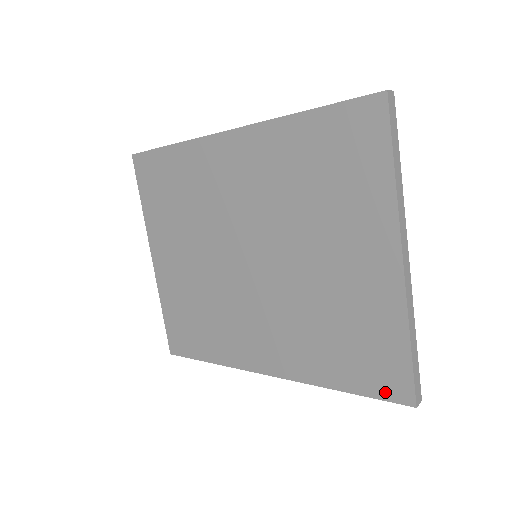
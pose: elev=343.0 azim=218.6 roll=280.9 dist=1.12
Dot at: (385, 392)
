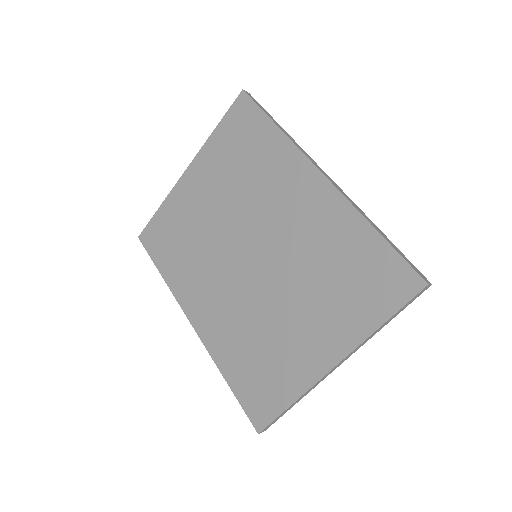
Dot at: (250, 410)
